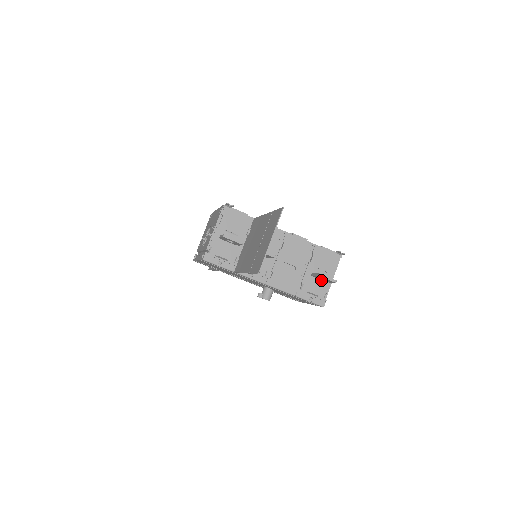
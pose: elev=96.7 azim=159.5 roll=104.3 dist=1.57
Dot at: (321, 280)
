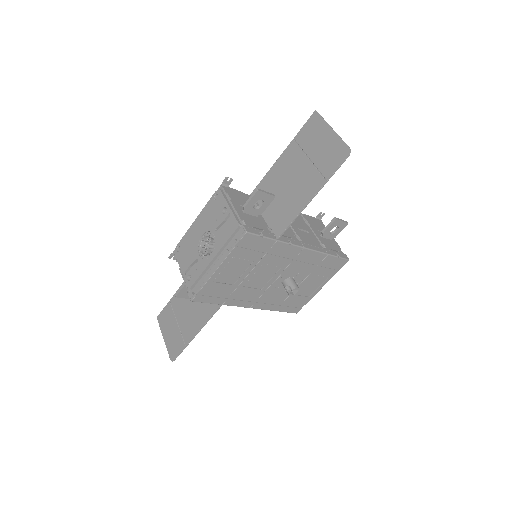
Dot at: (328, 239)
